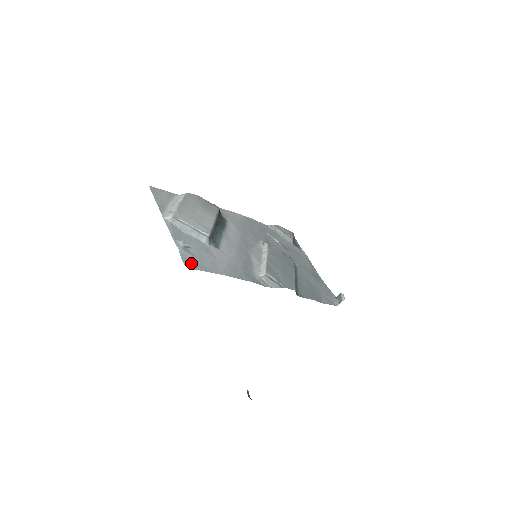
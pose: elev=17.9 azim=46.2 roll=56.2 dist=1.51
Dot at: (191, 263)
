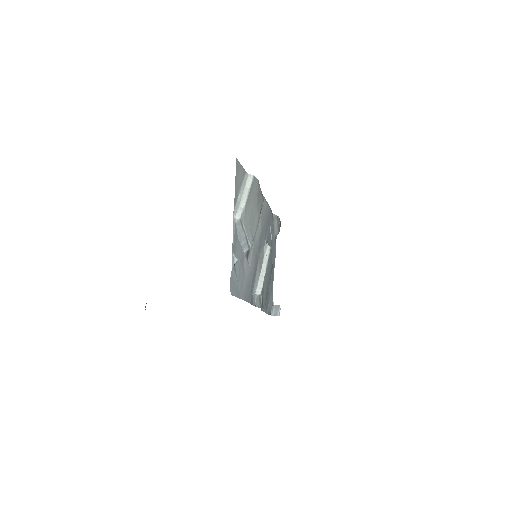
Dot at: (233, 286)
